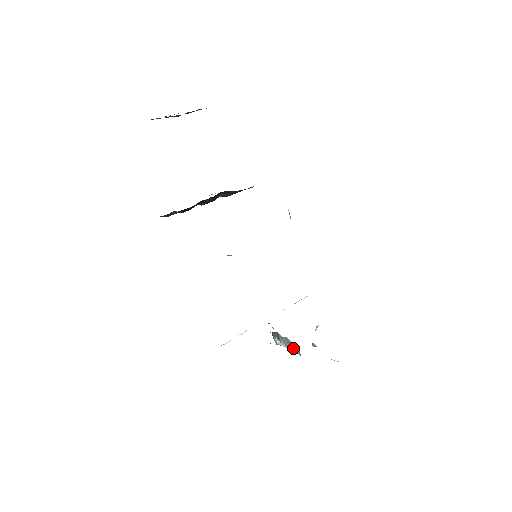
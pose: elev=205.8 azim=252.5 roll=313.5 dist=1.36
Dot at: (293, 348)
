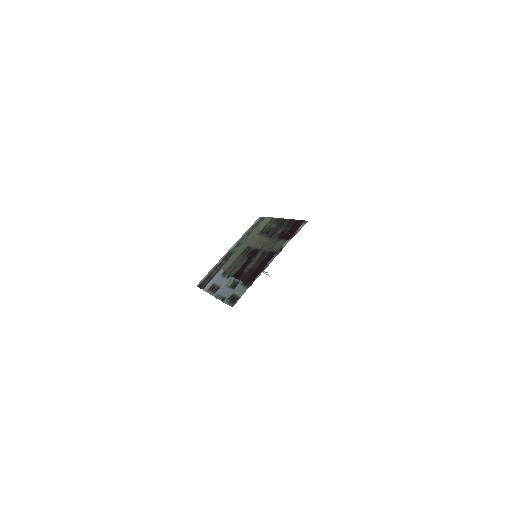
Dot at: occluded
